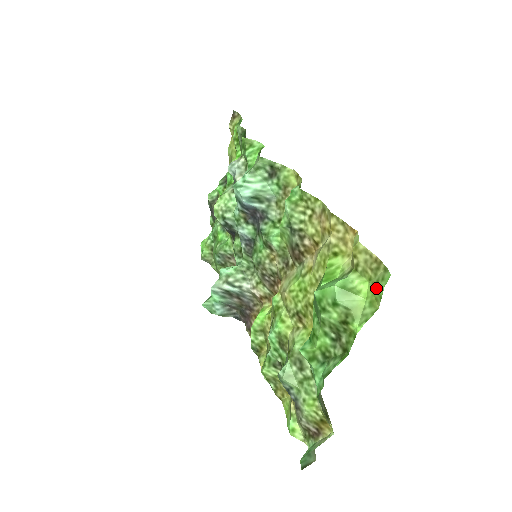
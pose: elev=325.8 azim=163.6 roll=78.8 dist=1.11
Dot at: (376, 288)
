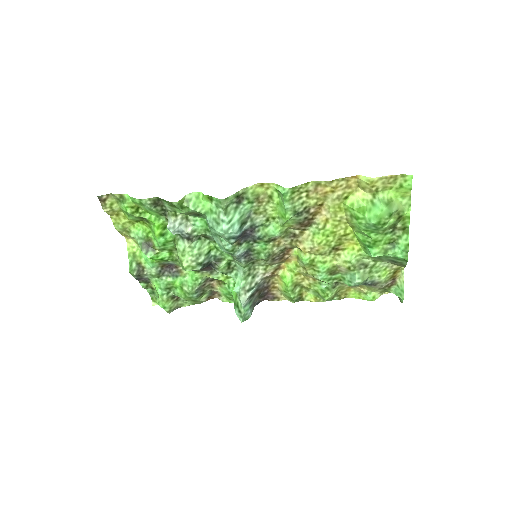
Dot at: (402, 188)
